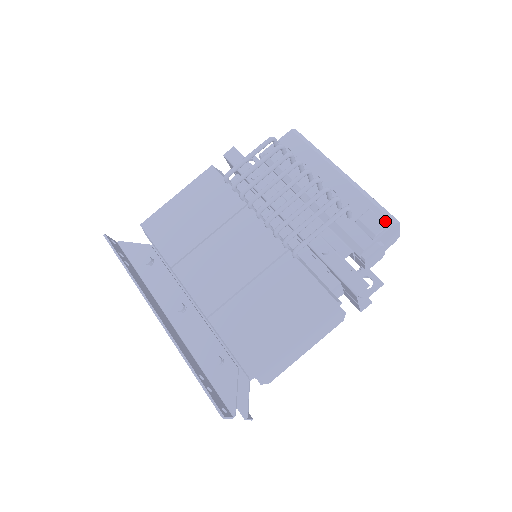
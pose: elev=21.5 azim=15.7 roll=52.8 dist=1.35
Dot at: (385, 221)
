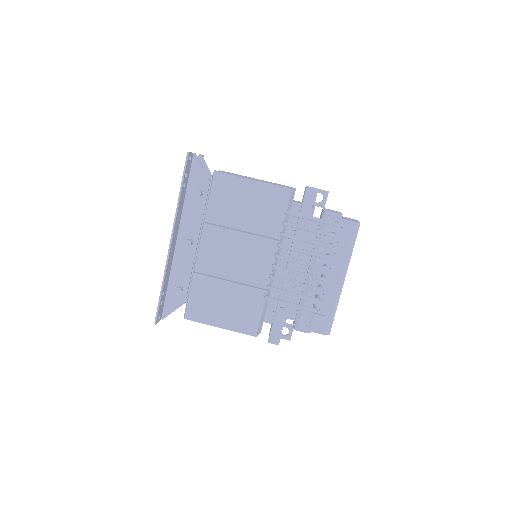
Dot at: (324, 329)
